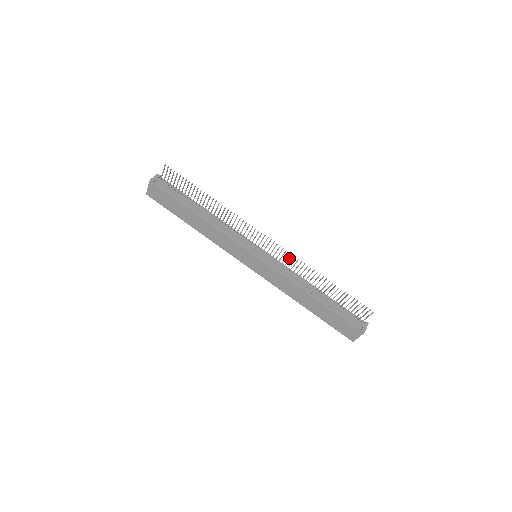
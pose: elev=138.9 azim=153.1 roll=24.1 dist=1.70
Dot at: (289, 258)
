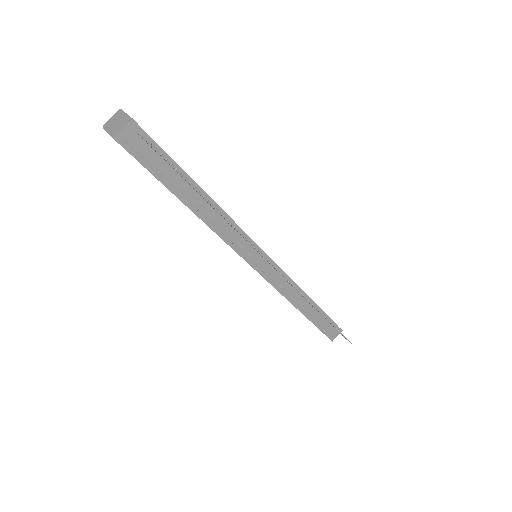
Dot at: occluded
